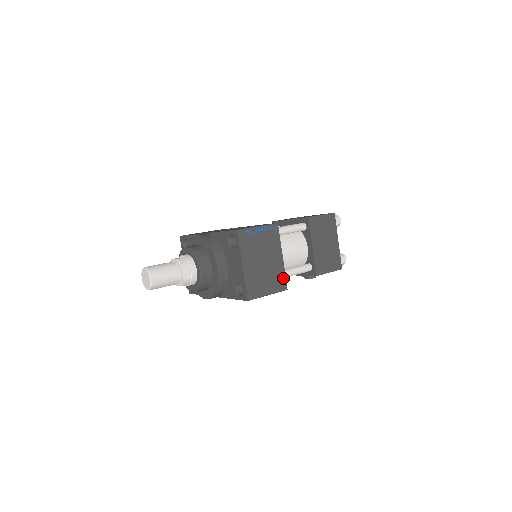
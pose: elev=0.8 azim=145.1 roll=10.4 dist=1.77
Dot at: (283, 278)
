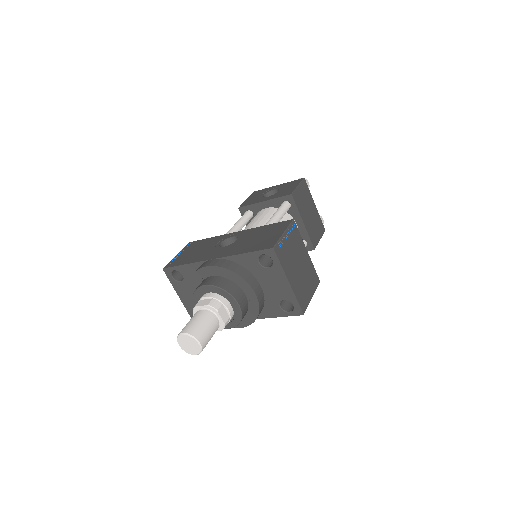
Dot at: (314, 273)
